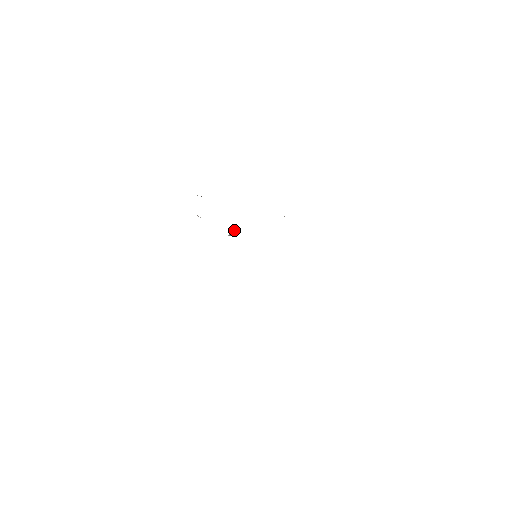
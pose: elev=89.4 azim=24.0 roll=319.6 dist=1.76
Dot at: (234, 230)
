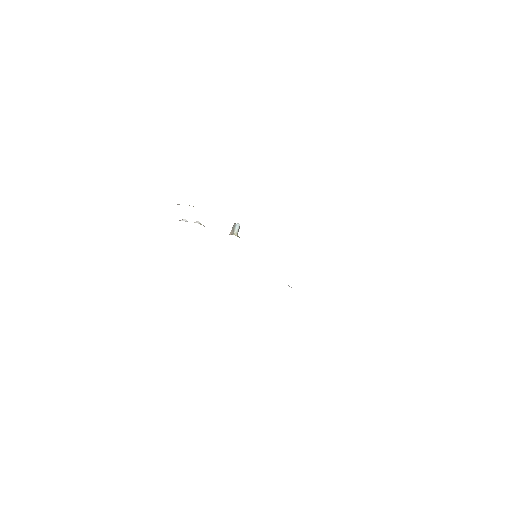
Dot at: (232, 232)
